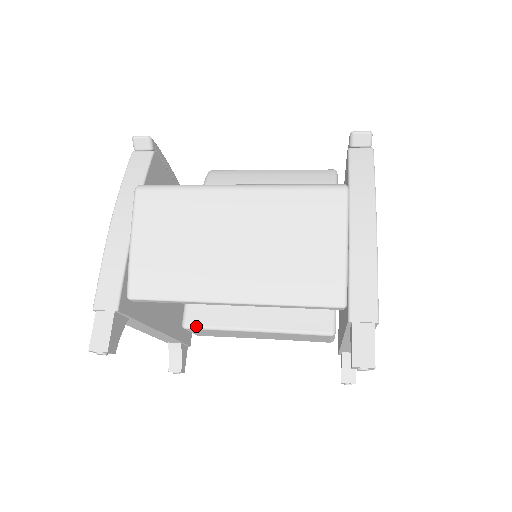
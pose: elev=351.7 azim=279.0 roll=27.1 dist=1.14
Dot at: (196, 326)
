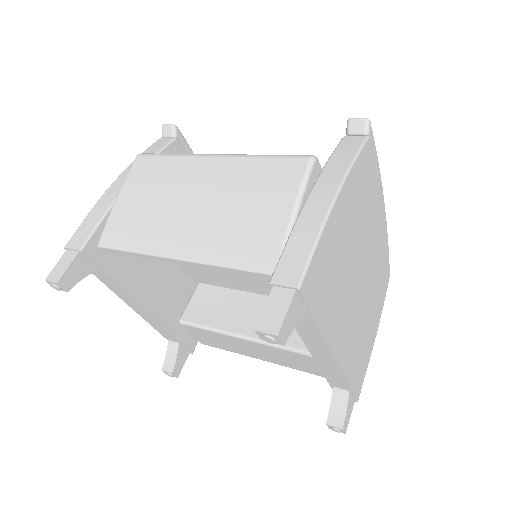
Dot at: (190, 322)
